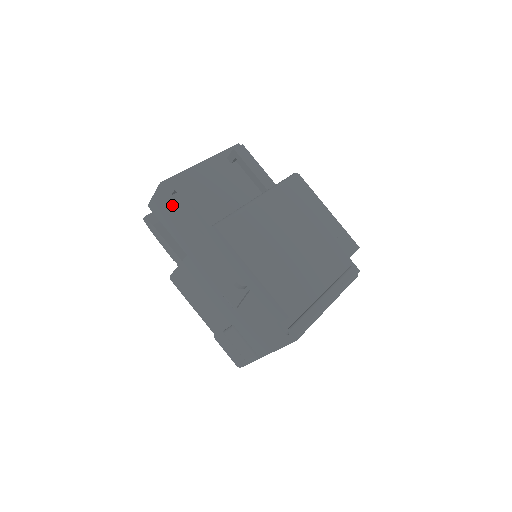
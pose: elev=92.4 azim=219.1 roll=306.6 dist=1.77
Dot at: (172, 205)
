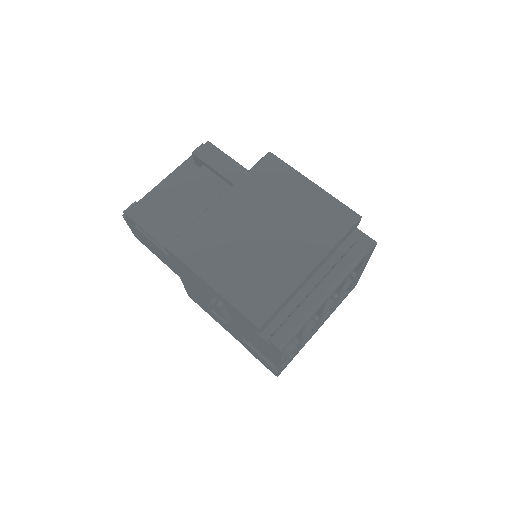
Dot at: (140, 234)
